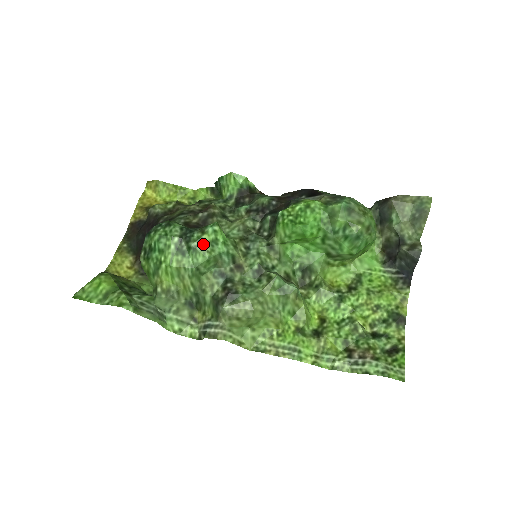
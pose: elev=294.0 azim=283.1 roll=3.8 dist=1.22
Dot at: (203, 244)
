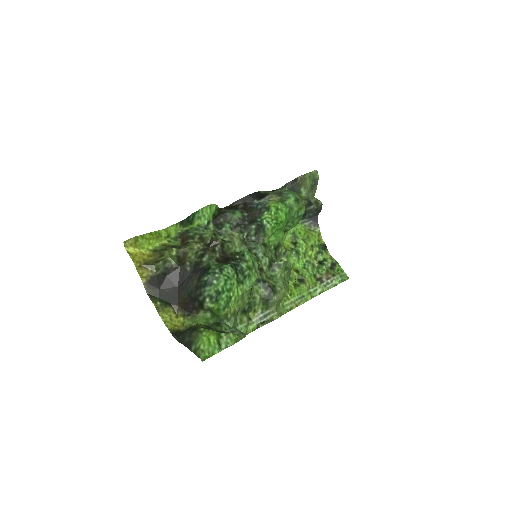
Dot at: (251, 269)
